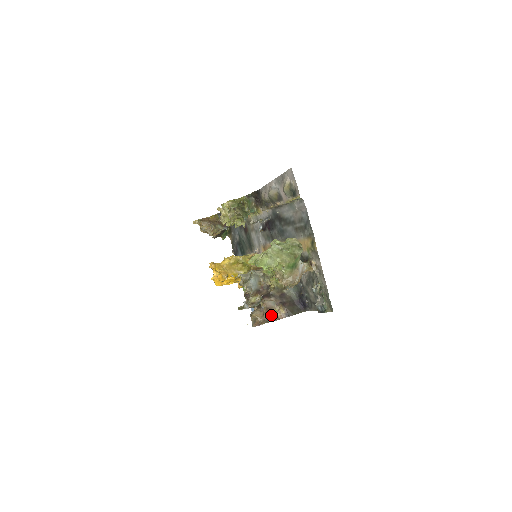
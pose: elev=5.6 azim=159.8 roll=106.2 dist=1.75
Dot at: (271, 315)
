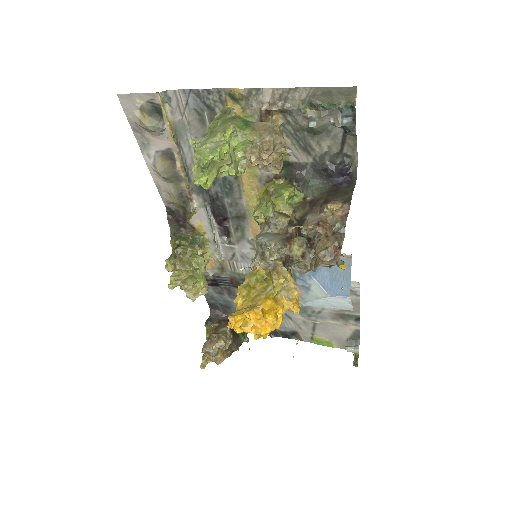
Dot at: (333, 224)
